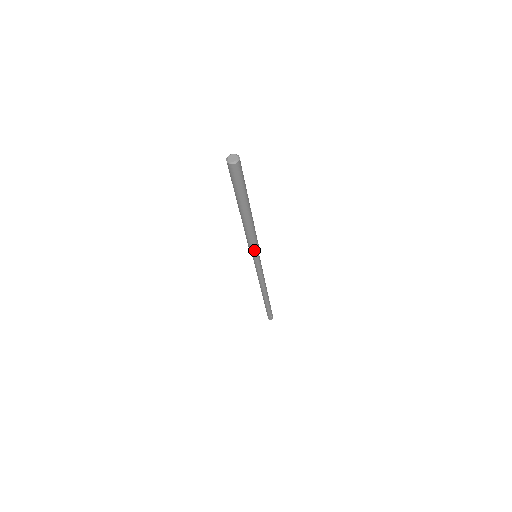
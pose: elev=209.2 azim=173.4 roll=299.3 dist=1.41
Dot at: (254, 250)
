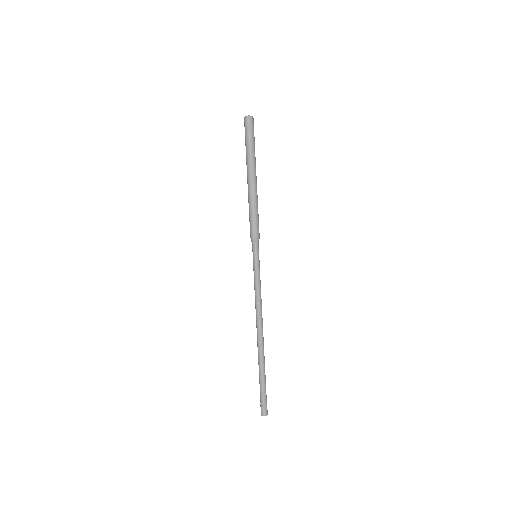
Dot at: (259, 237)
